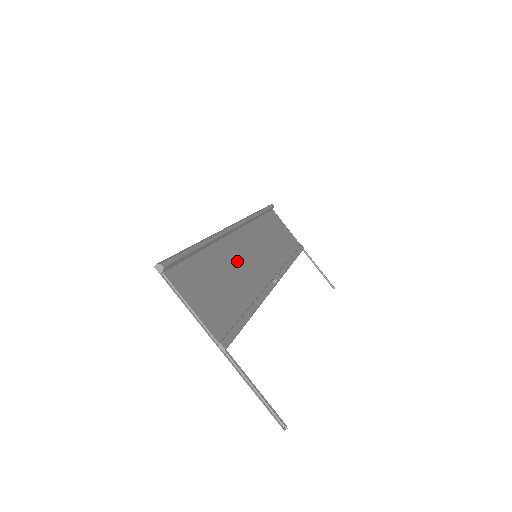
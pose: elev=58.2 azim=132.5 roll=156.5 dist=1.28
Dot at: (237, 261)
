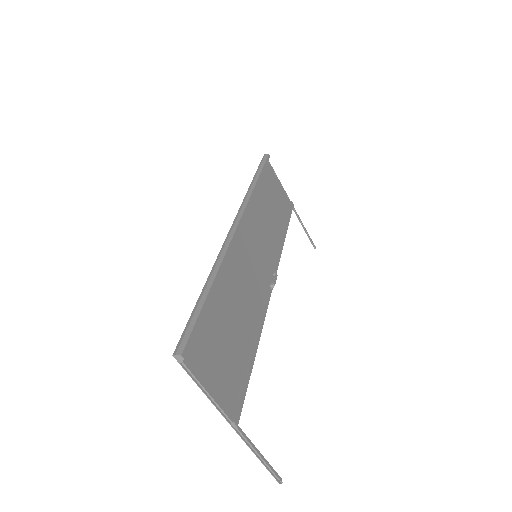
Dot at: (241, 280)
